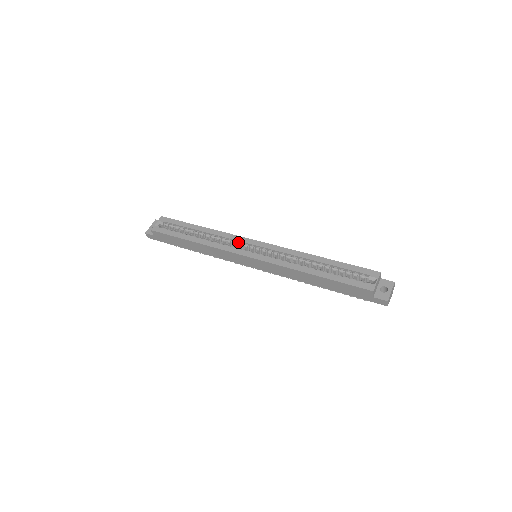
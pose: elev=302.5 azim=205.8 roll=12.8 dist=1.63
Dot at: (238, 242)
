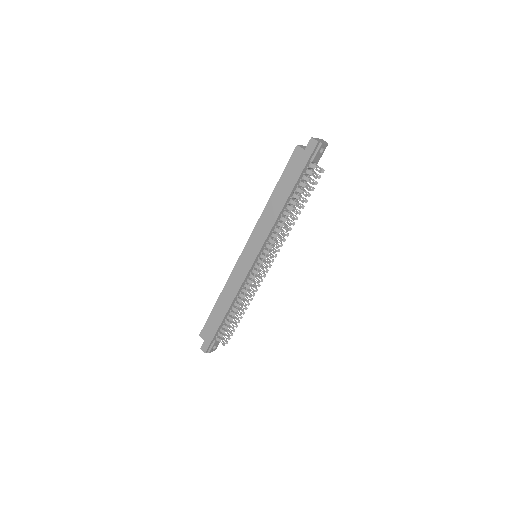
Dot at: occluded
